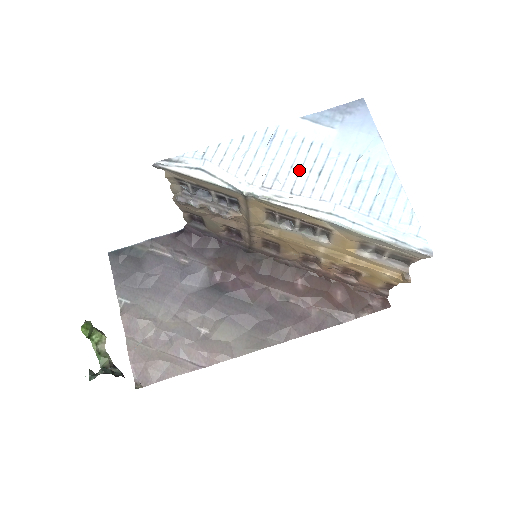
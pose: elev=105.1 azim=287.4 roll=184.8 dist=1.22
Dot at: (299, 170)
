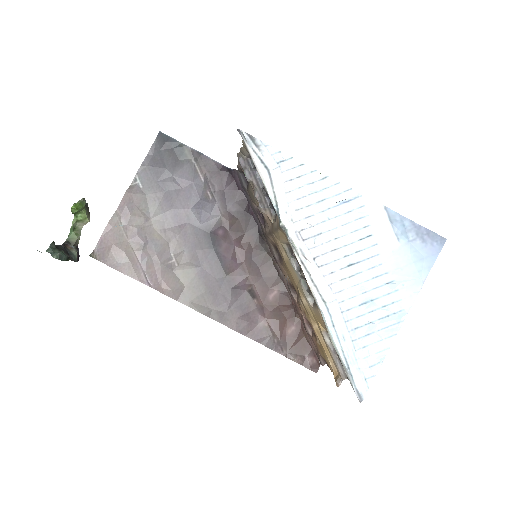
Dot at: (338, 247)
